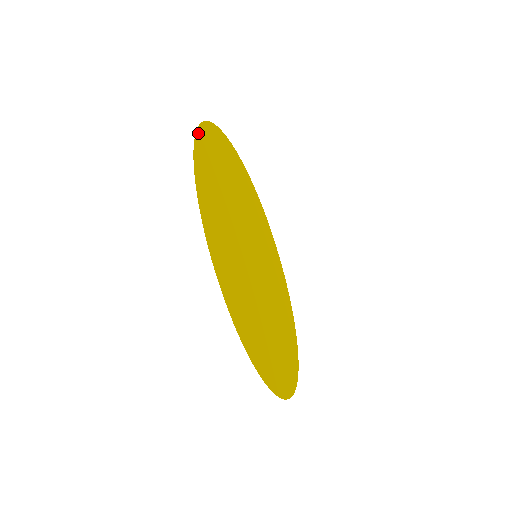
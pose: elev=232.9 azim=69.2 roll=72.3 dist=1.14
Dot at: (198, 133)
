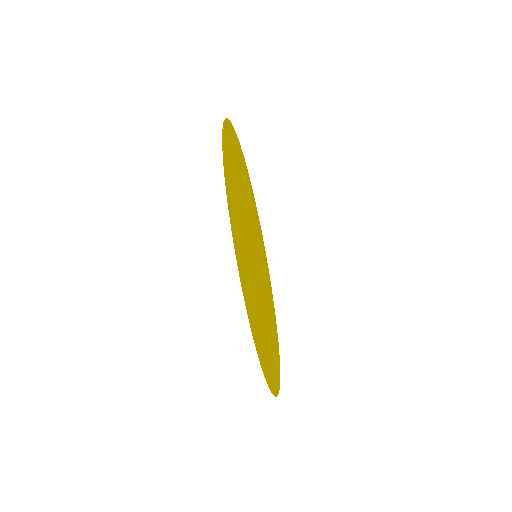
Dot at: (225, 123)
